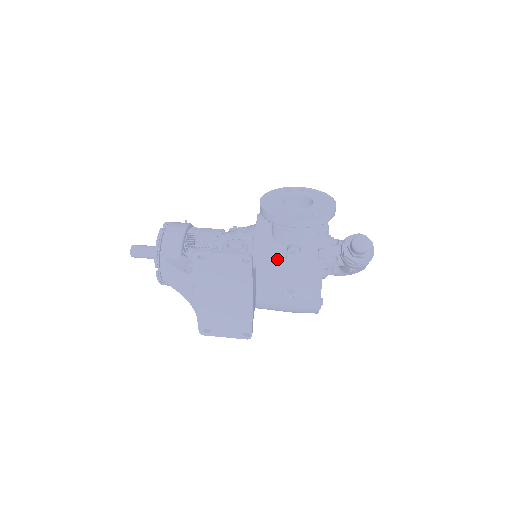
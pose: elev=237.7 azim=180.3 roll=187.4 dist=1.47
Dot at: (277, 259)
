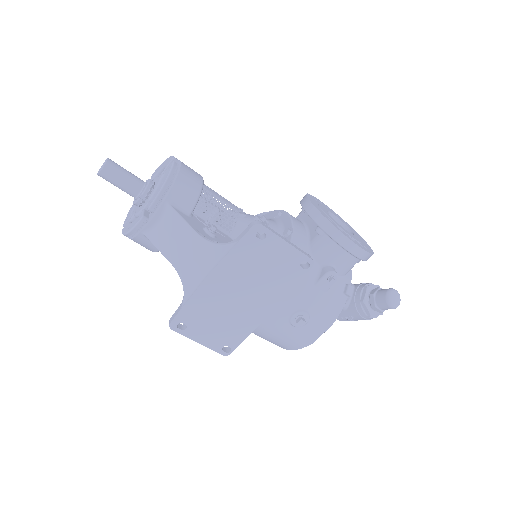
Dot at: (308, 275)
